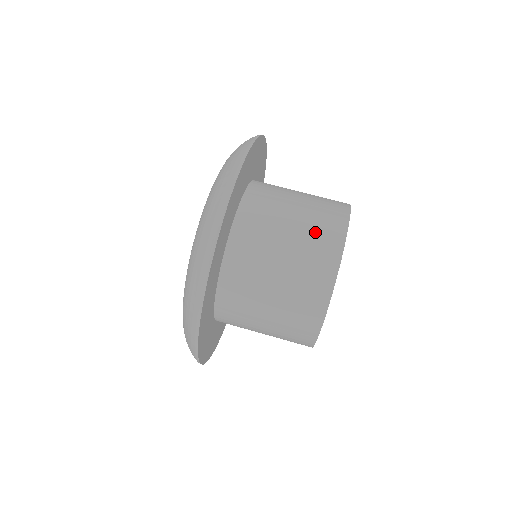
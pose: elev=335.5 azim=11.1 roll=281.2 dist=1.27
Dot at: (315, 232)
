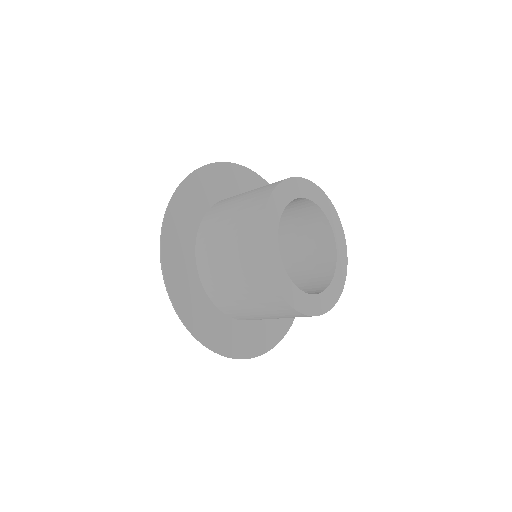
Dot at: (248, 205)
